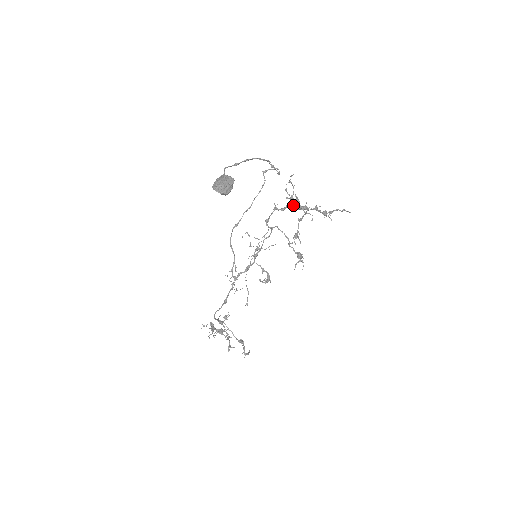
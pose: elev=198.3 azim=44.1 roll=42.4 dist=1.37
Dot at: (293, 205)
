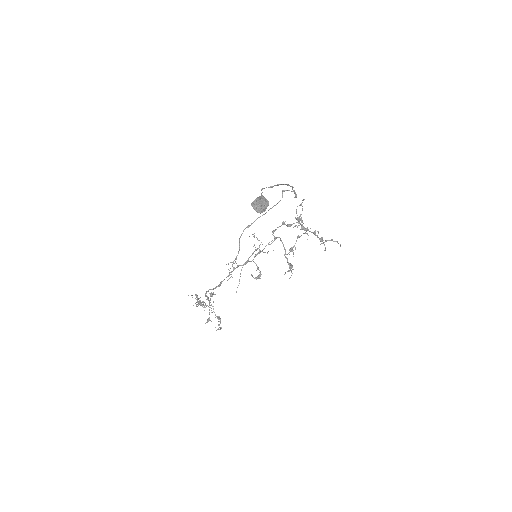
Dot at: occluded
